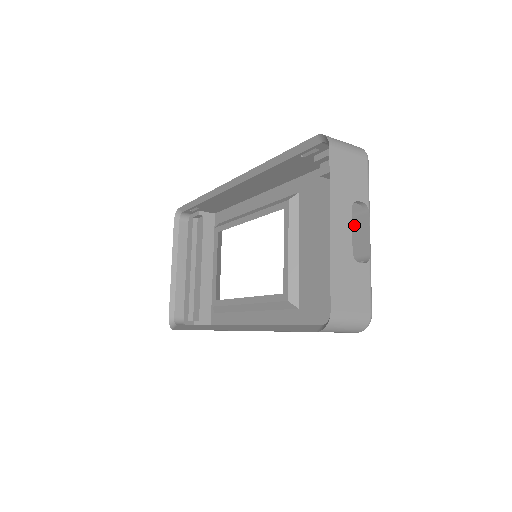
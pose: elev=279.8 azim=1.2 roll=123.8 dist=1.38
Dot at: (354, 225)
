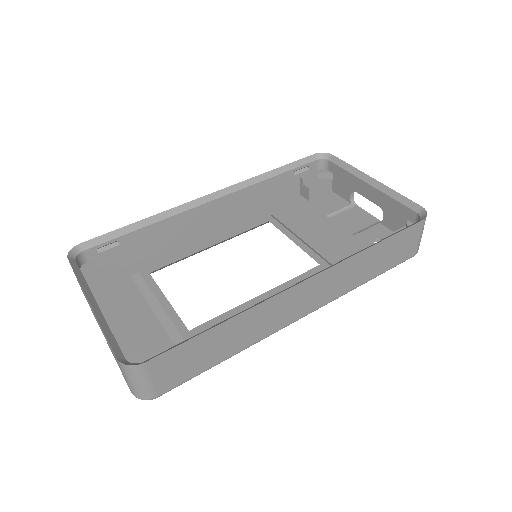
Dot at: (351, 213)
